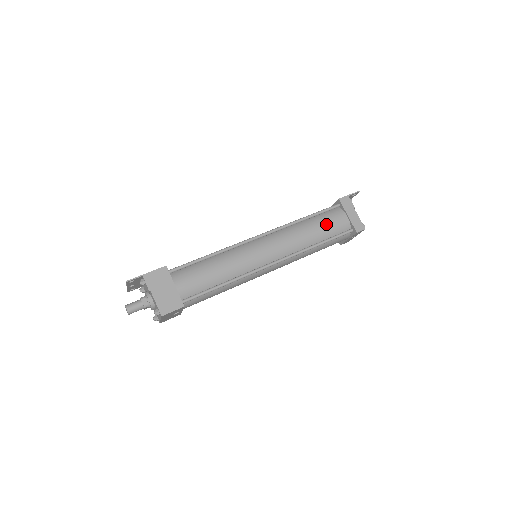
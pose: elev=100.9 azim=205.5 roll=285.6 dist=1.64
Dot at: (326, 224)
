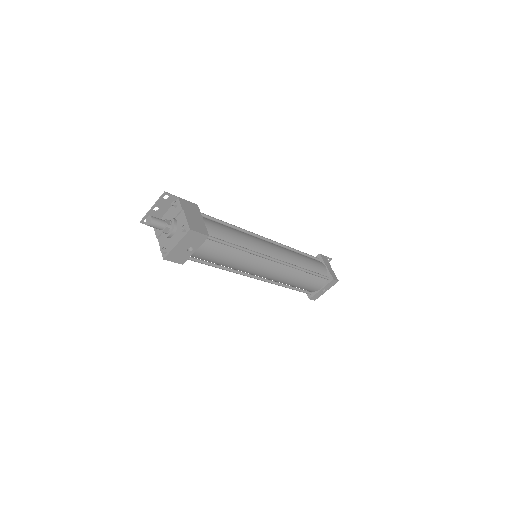
Dot at: (312, 261)
